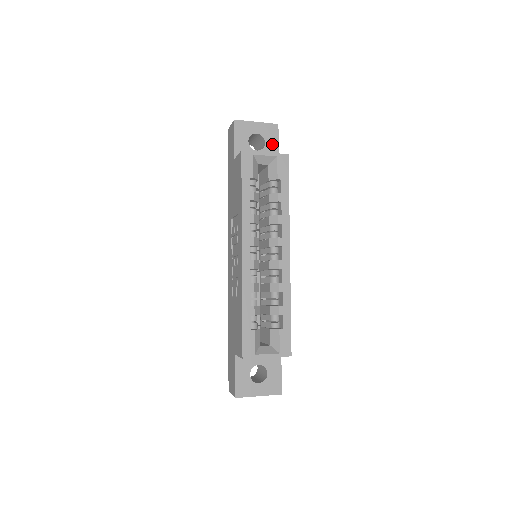
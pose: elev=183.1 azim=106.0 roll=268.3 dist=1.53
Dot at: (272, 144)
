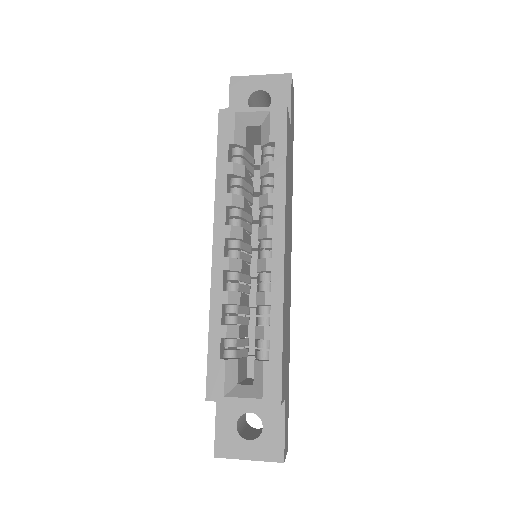
Dot at: (281, 101)
